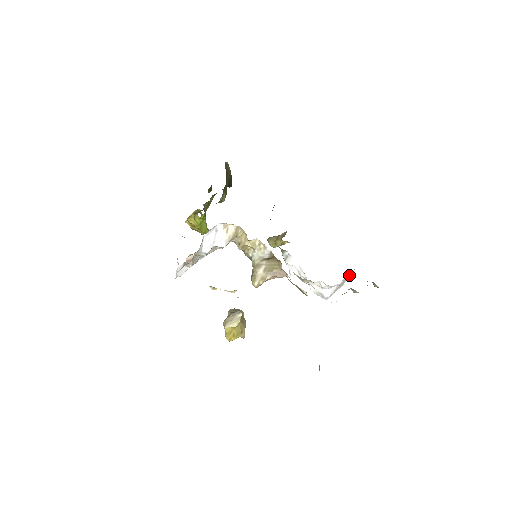
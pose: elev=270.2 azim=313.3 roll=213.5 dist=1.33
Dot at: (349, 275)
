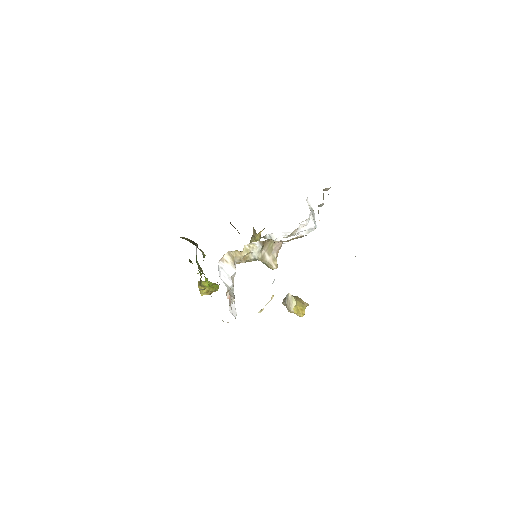
Dot at: (309, 203)
